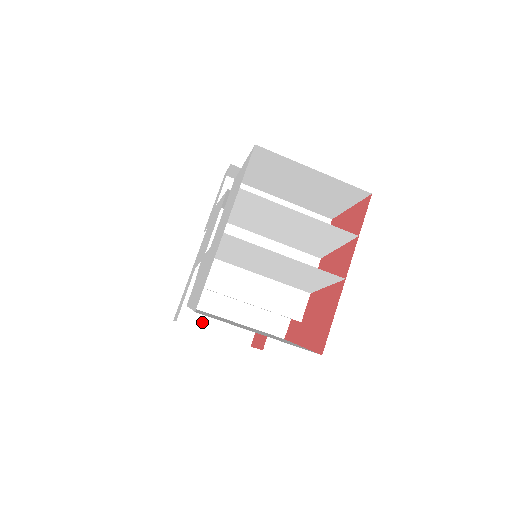
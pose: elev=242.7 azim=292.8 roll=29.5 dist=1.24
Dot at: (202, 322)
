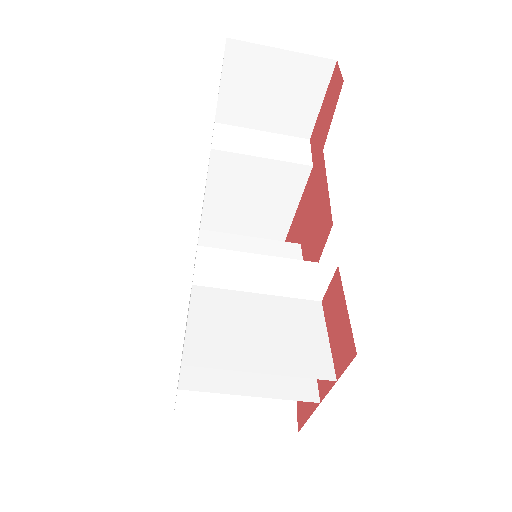
Dot at: (229, 230)
